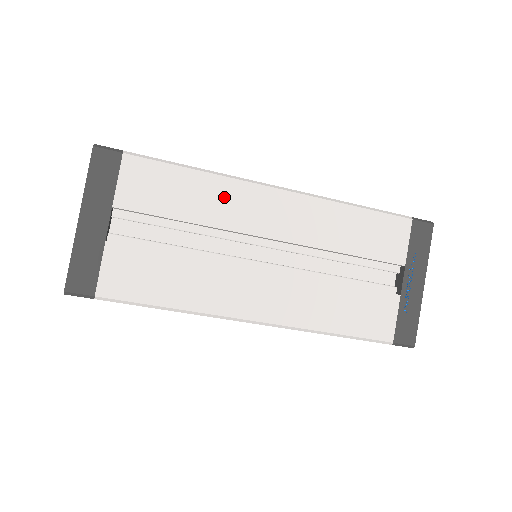
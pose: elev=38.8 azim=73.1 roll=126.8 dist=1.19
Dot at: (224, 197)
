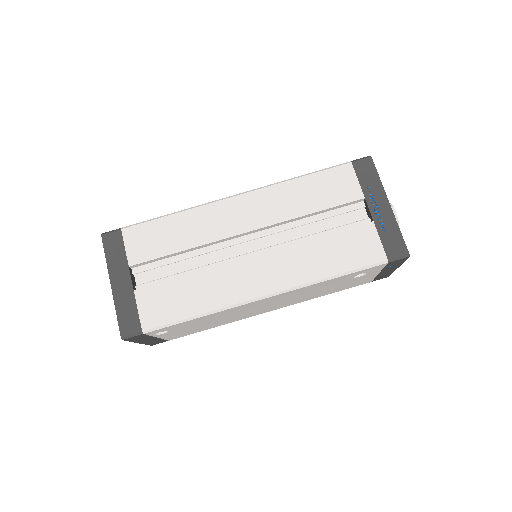
Dot at: (200, 222)
